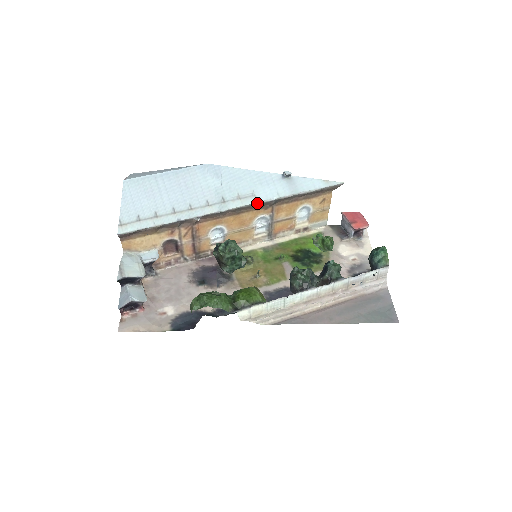
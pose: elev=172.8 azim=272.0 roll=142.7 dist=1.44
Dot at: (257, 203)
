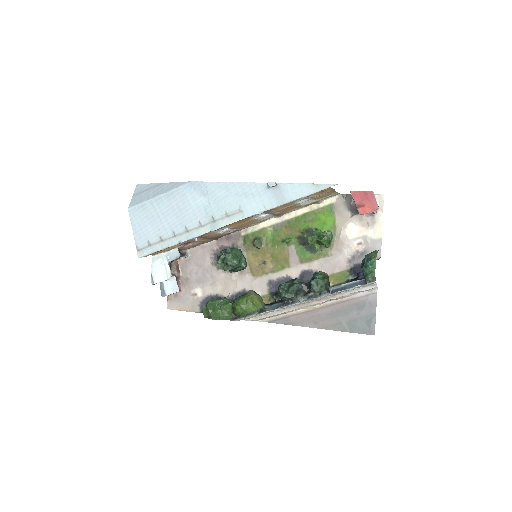
Dot at: (245, 218)
